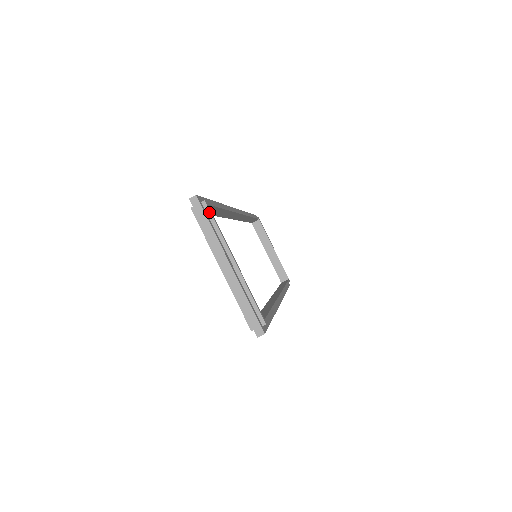
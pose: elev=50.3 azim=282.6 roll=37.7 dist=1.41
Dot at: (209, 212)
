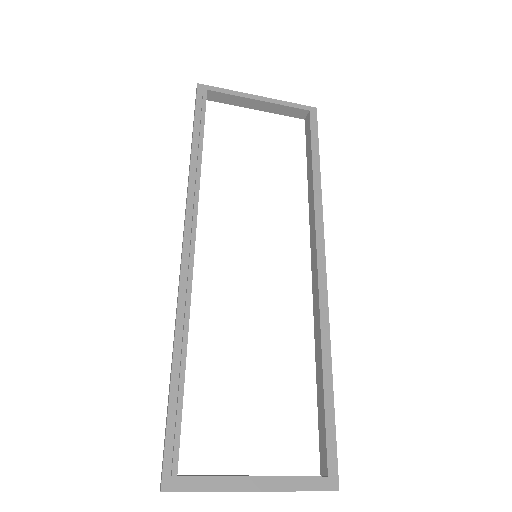
Dot at: (187, 482)
